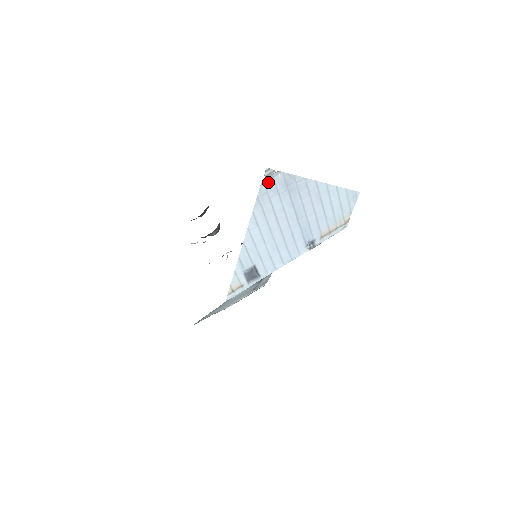
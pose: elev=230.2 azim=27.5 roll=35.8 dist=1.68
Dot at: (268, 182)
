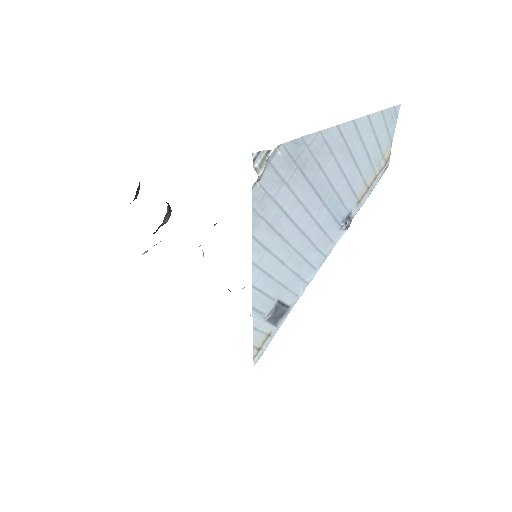
Dot at: (263, 175)
